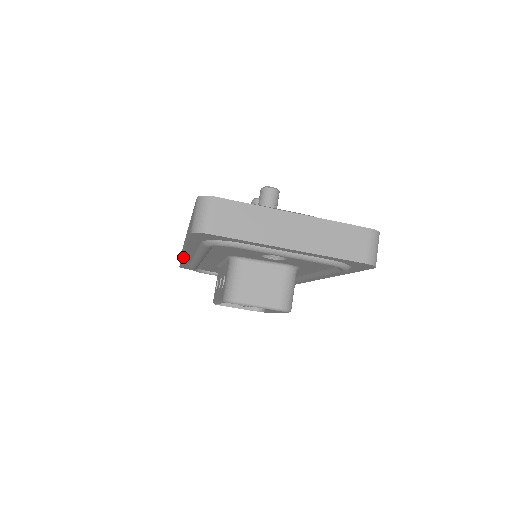
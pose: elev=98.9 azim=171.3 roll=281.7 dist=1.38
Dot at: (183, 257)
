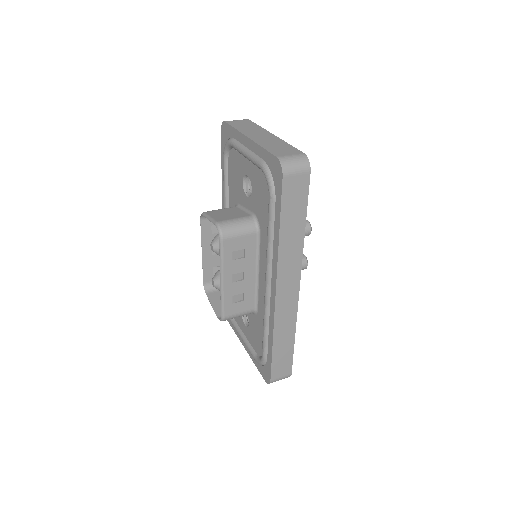
Dot at: occluded
